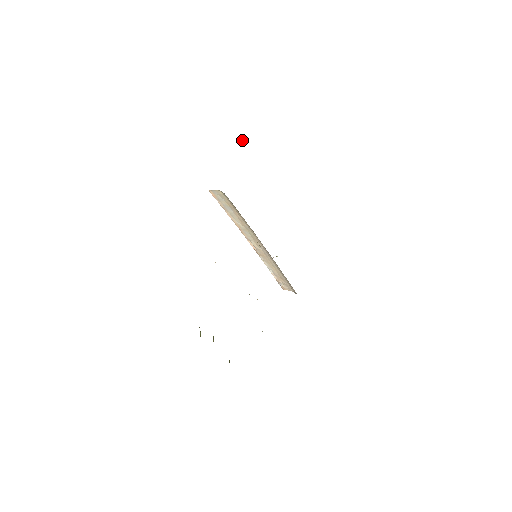
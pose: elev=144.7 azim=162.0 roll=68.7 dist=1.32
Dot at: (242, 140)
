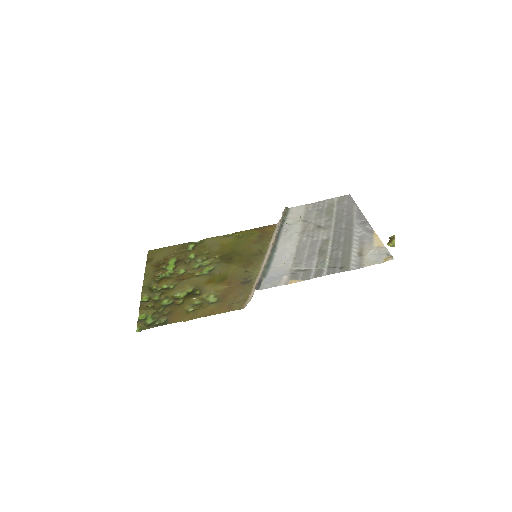
Dot at: (390, 243)
